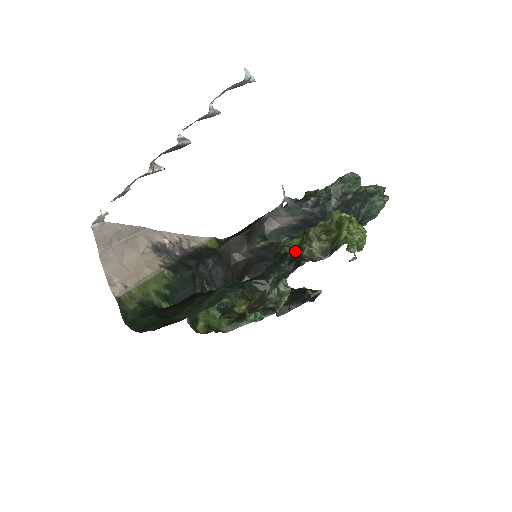
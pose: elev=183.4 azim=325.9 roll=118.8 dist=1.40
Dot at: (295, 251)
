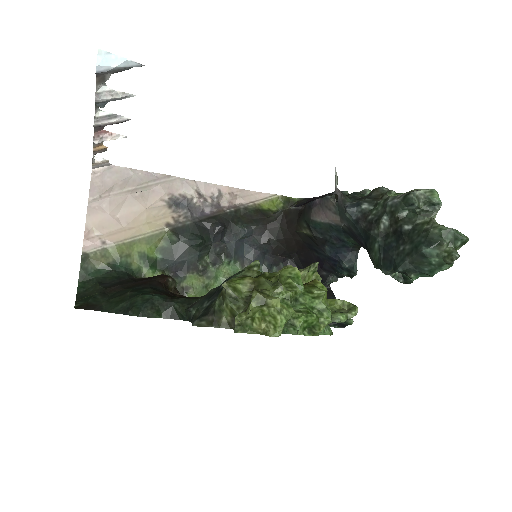
Dot at: occluded
